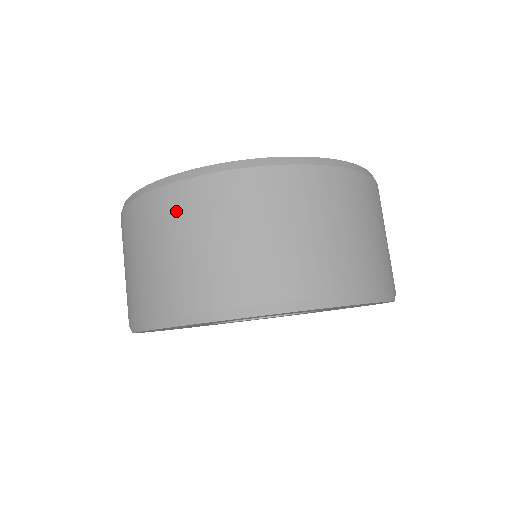
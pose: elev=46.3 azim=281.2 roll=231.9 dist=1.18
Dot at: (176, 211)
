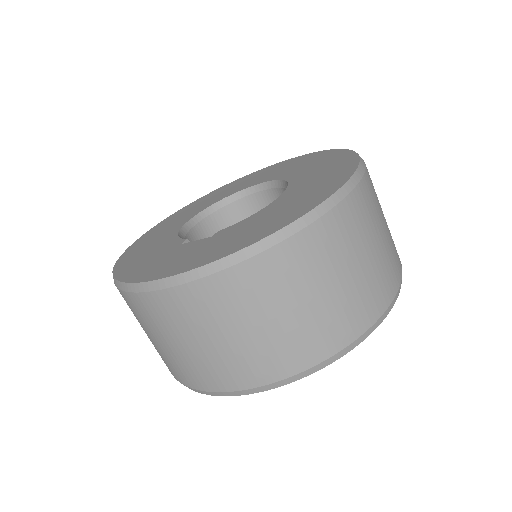
Dot at: (140, 314)
